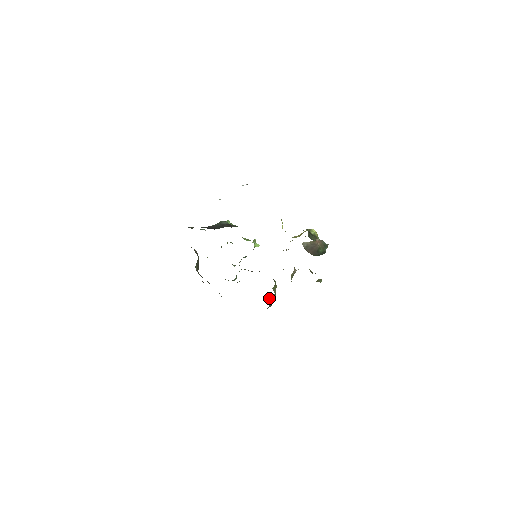
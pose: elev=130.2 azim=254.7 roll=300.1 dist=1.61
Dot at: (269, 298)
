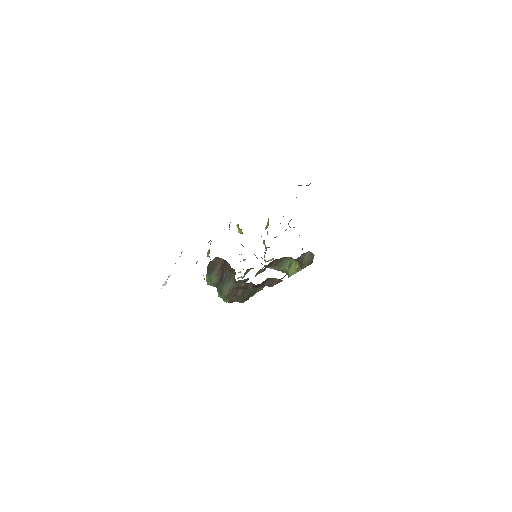
Dot at: (304, 258)
